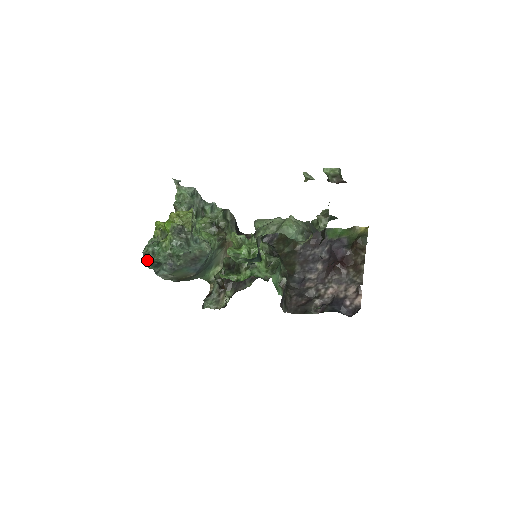
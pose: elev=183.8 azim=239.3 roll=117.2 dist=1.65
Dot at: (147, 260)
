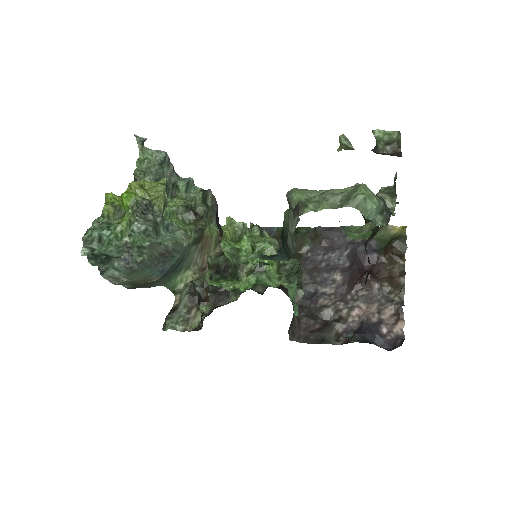
Dot at: (89, 251)
